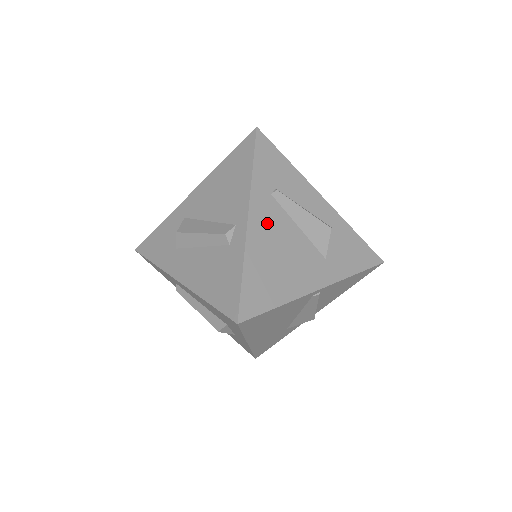
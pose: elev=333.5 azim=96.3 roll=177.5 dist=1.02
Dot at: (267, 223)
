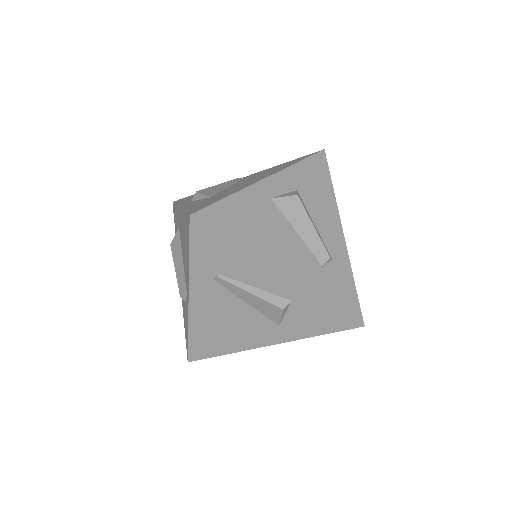
Dot at: (210, 302)
